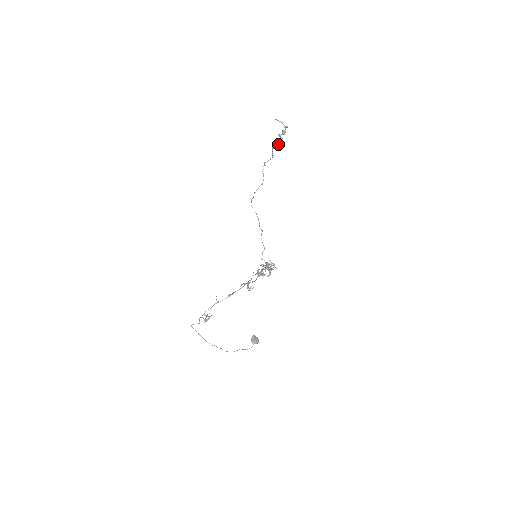
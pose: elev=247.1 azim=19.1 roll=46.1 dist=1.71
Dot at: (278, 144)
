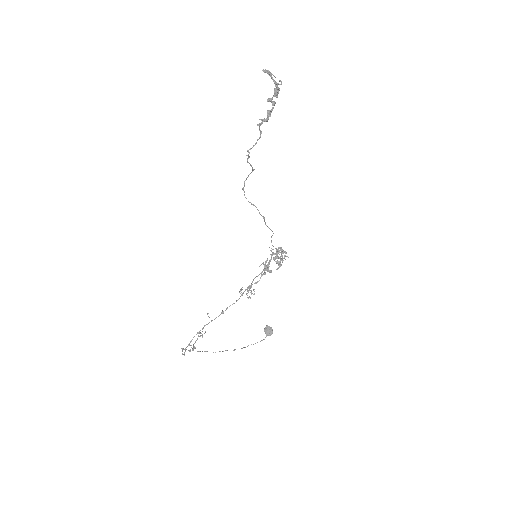
Dot at: occluded
